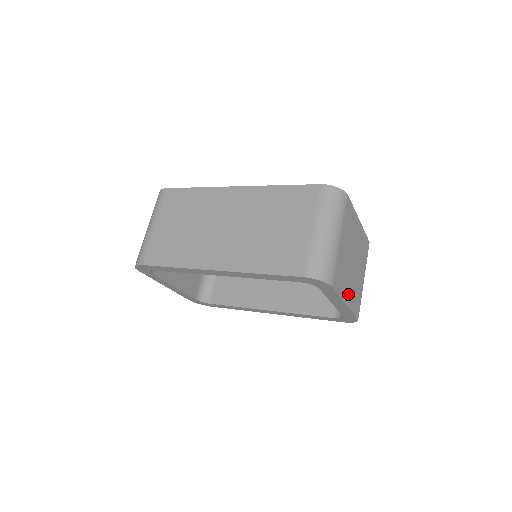
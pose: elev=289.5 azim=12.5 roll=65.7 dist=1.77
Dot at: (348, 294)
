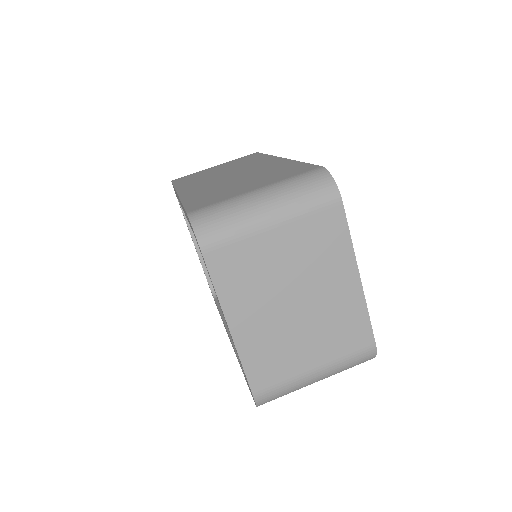
Dot at: (246, 322)
